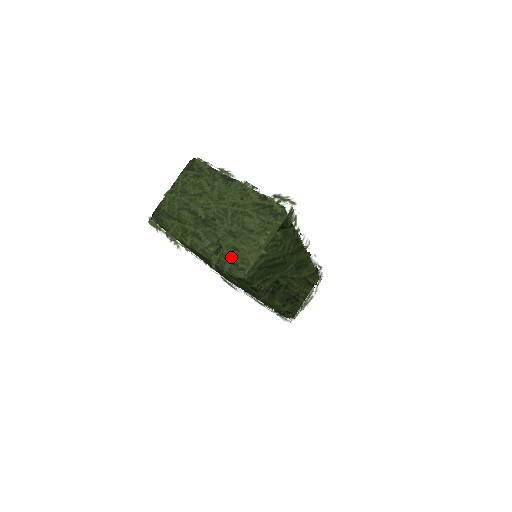
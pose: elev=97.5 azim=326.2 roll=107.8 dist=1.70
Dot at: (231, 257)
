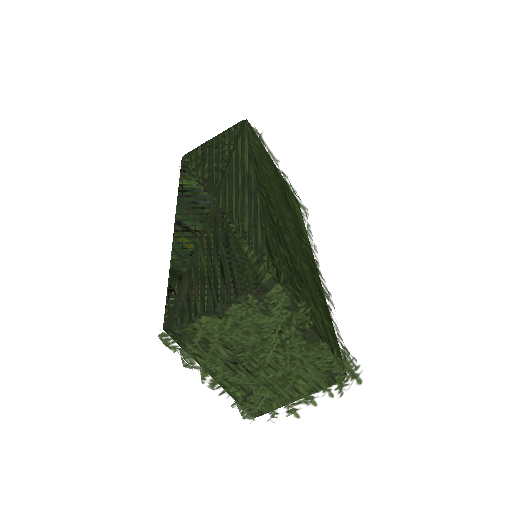
Dot at: (259, 412)
